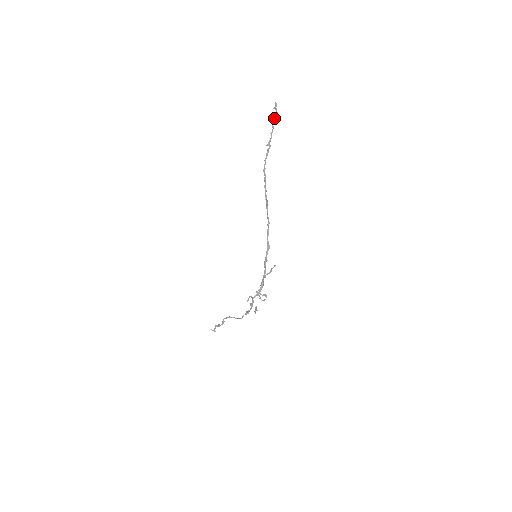
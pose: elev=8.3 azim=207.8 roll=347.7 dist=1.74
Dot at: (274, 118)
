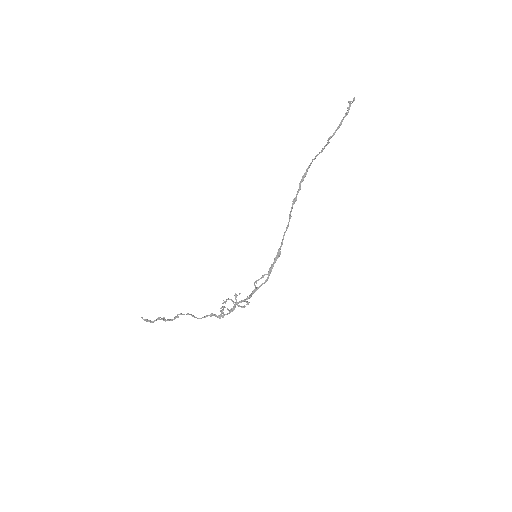
Dot at: (346, 114)
